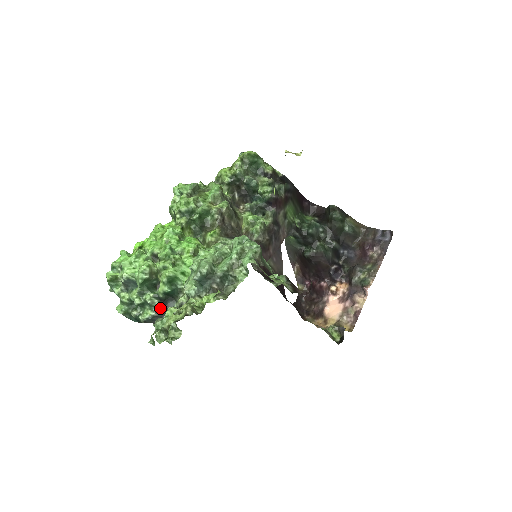
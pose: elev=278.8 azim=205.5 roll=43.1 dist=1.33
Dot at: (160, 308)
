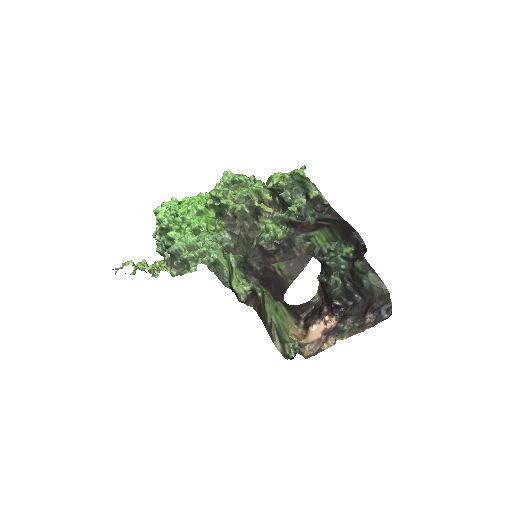
Dot at: (165, 250)
